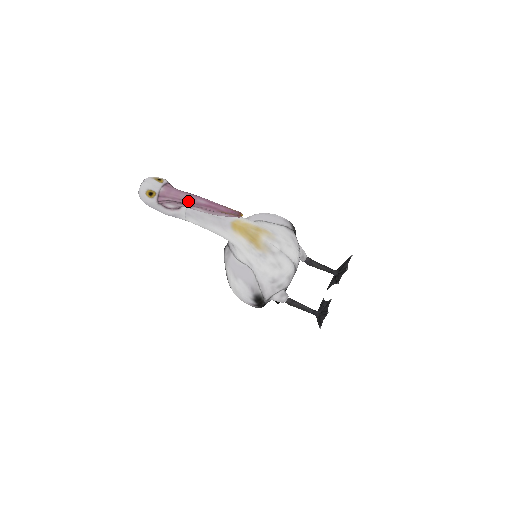
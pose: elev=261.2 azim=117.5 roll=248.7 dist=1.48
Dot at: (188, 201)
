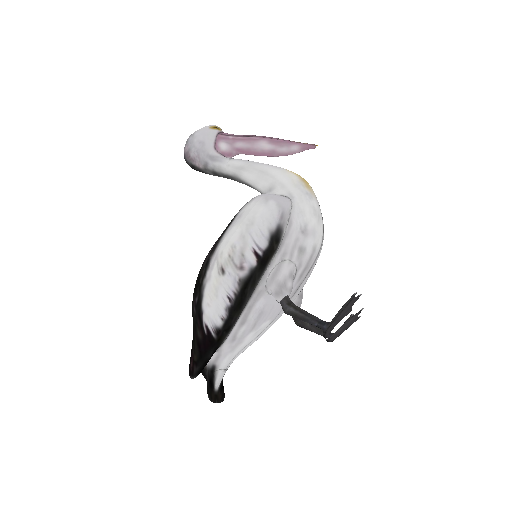
Dot at: (258, 136)
